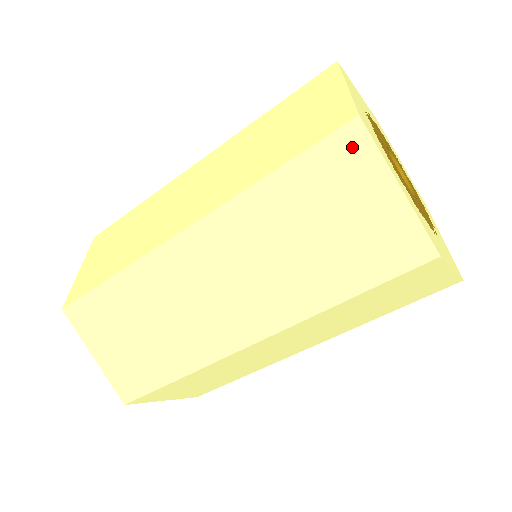
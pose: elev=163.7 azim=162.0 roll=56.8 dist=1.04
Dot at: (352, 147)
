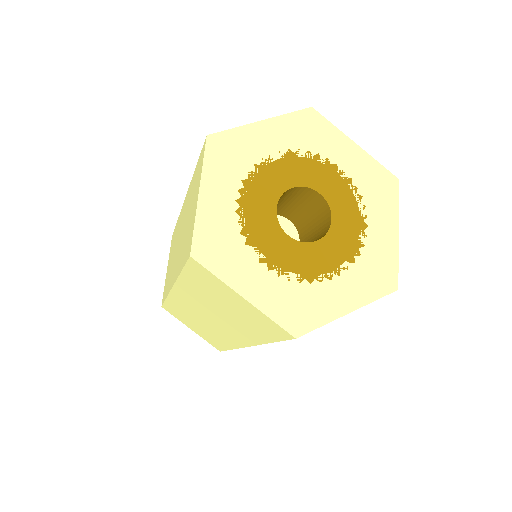
Dot at: (202, 158)
